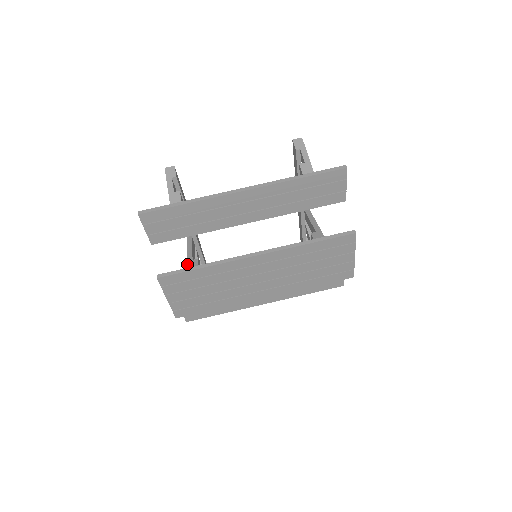
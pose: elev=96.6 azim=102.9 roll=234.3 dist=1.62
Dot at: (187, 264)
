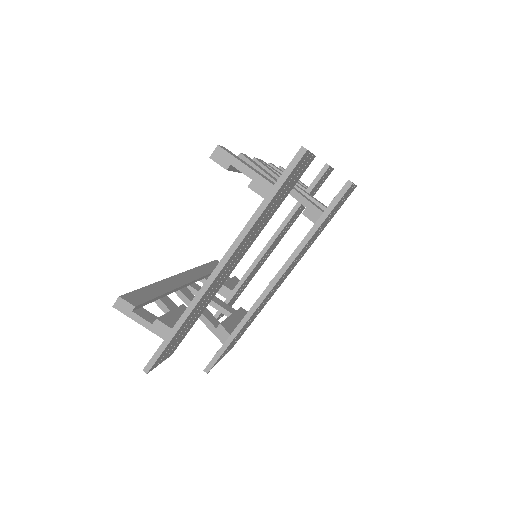
Dot at: occluded
